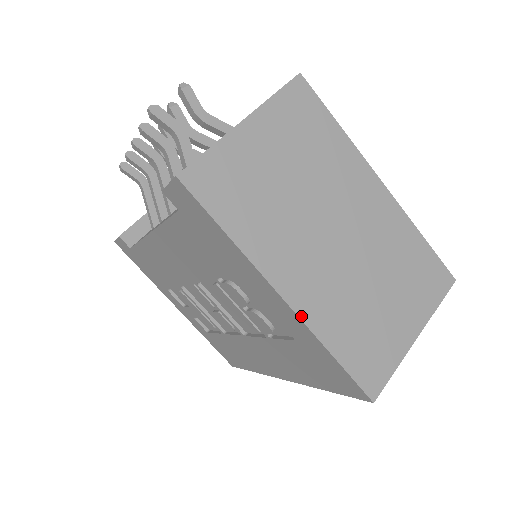
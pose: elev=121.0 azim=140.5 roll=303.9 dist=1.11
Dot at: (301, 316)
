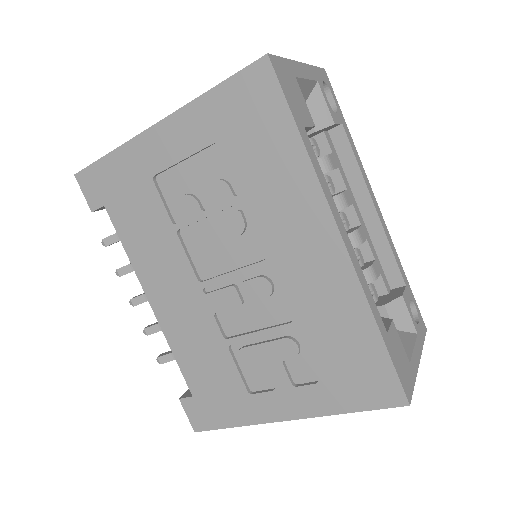
Dot at: (175, 112)
